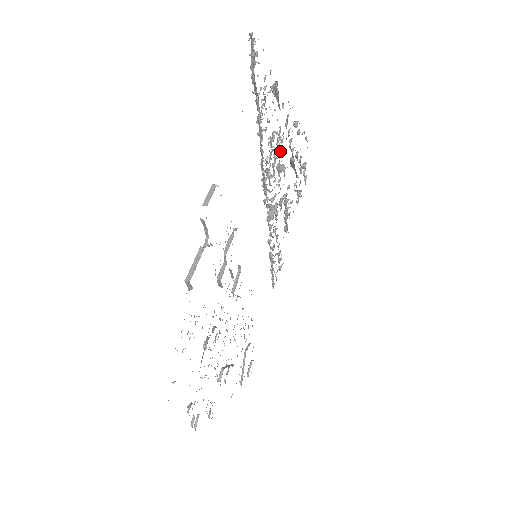
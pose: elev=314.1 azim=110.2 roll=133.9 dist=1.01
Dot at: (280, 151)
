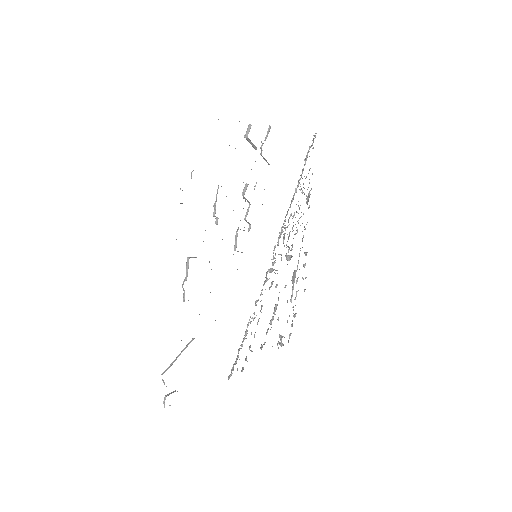
Dot at: (296, 233)
